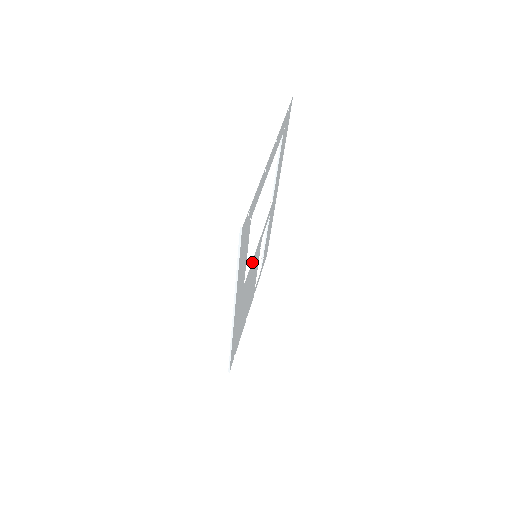
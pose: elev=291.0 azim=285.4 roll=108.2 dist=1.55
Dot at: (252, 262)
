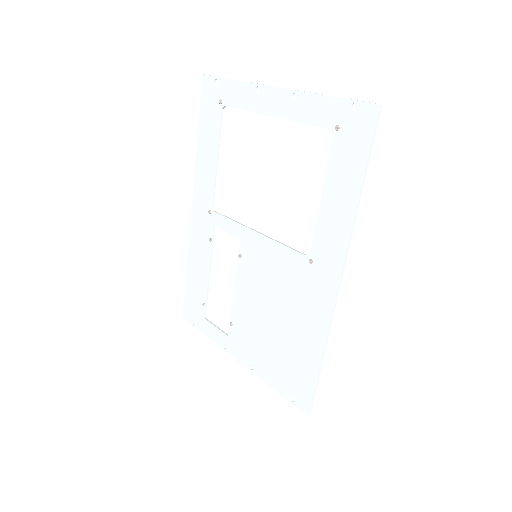
Dot at: (278, 247)
